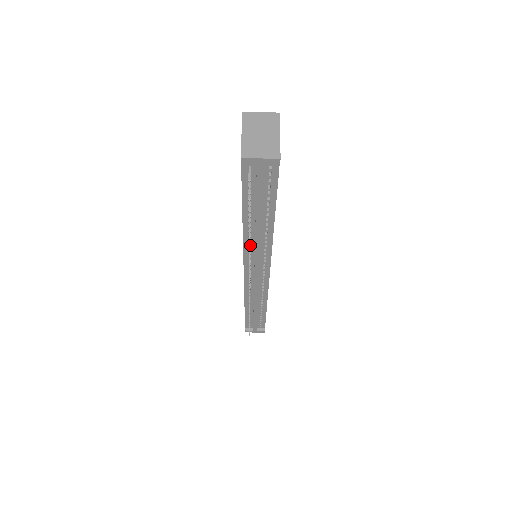
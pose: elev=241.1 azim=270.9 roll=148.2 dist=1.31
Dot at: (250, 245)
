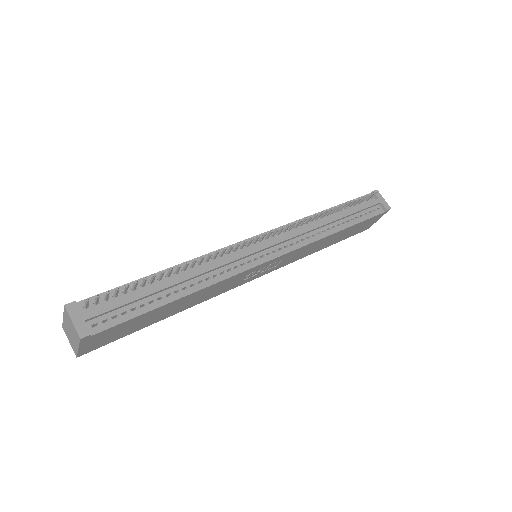
Dot at: occluded
